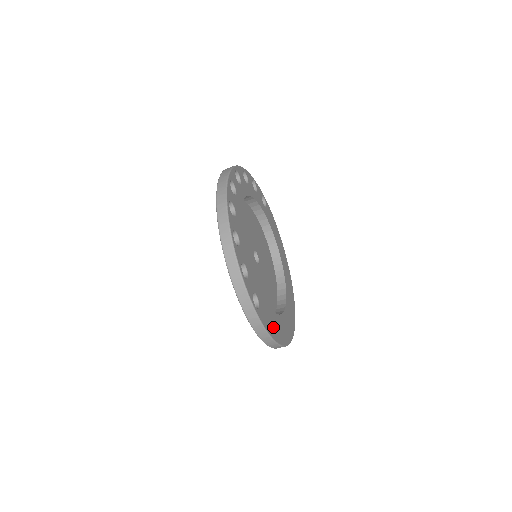
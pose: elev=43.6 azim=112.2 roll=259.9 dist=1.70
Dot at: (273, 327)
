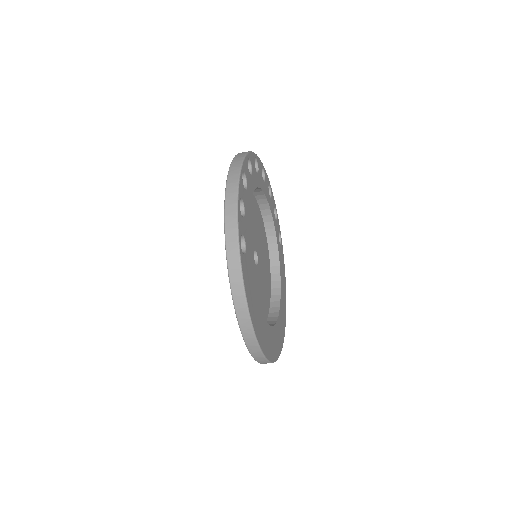
Dot at: (251, 299)
